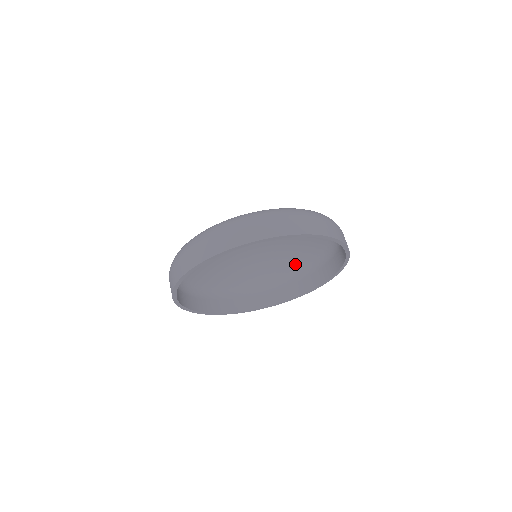
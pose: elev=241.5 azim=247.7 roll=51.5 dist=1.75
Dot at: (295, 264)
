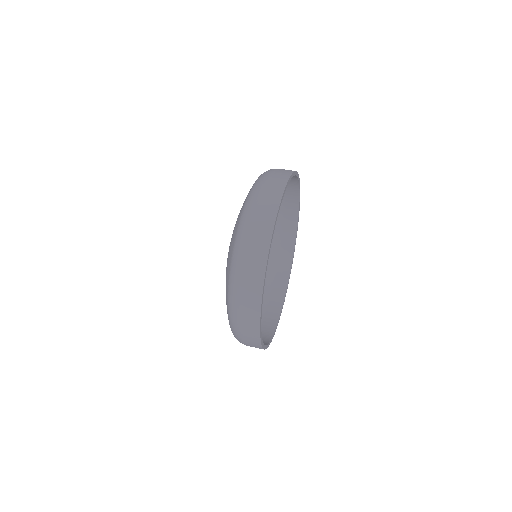
Dot at: occluded
